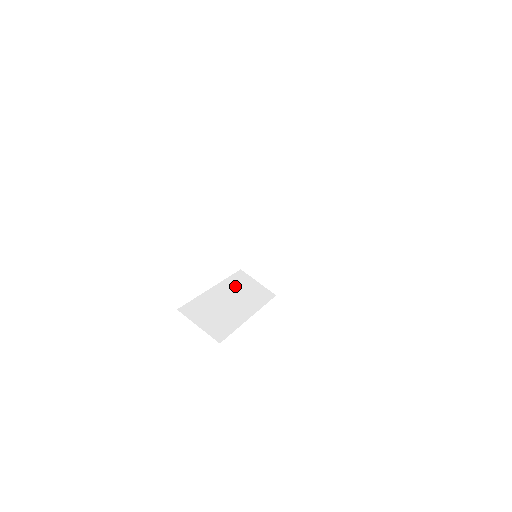
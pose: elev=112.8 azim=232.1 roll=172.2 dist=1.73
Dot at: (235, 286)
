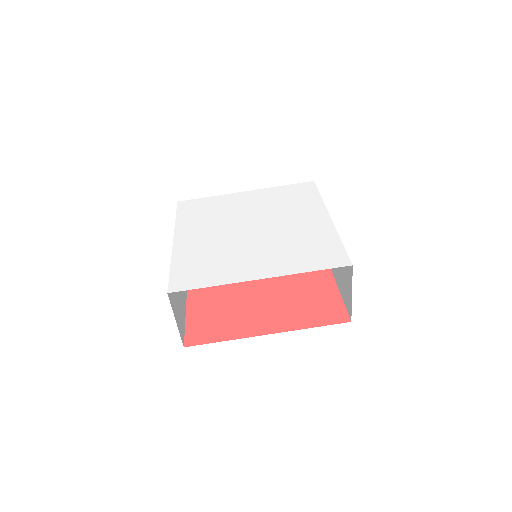
Dot at: occluded
